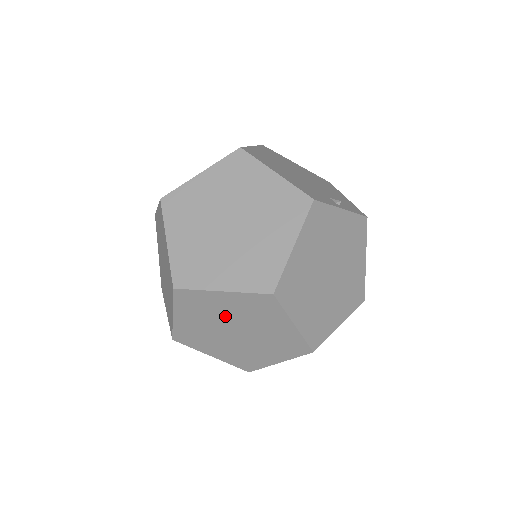
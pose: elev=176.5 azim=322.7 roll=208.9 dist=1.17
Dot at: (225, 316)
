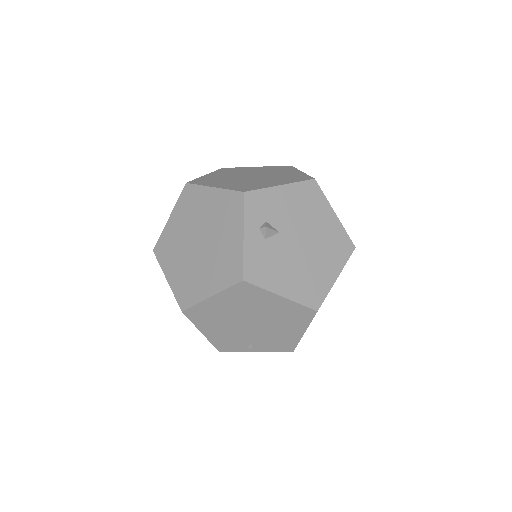
Dot at: (184, 236)
